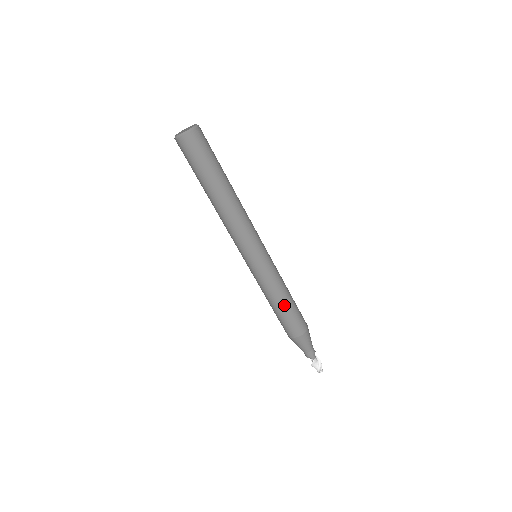
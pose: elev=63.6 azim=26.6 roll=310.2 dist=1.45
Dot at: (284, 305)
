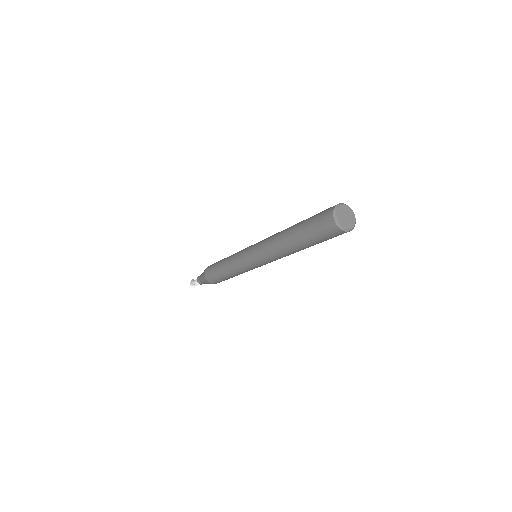
Dot at: (232, 277)
